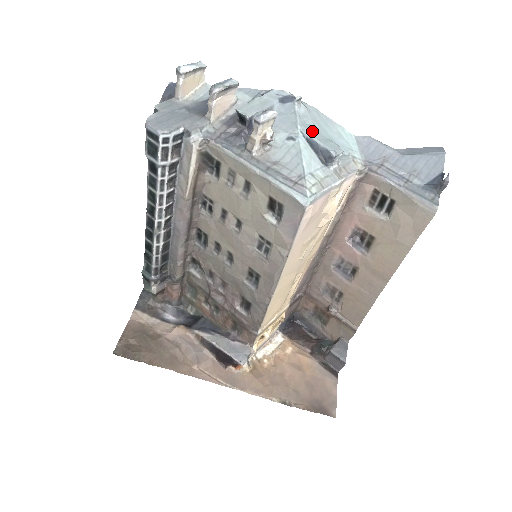
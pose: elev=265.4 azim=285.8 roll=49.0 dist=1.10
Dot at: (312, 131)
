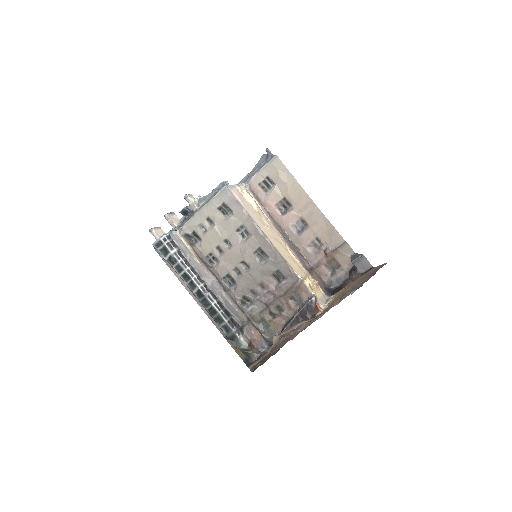
Dot at: occluded
